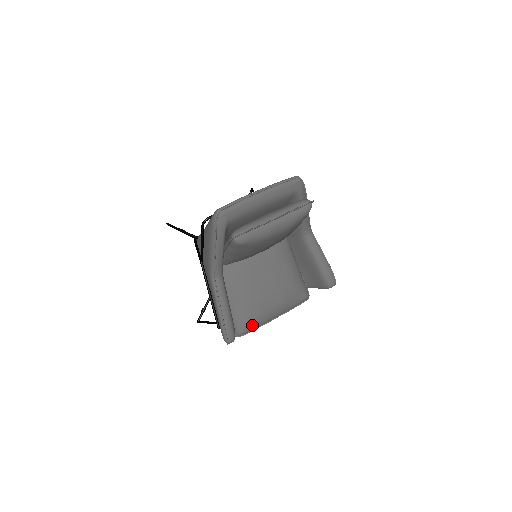
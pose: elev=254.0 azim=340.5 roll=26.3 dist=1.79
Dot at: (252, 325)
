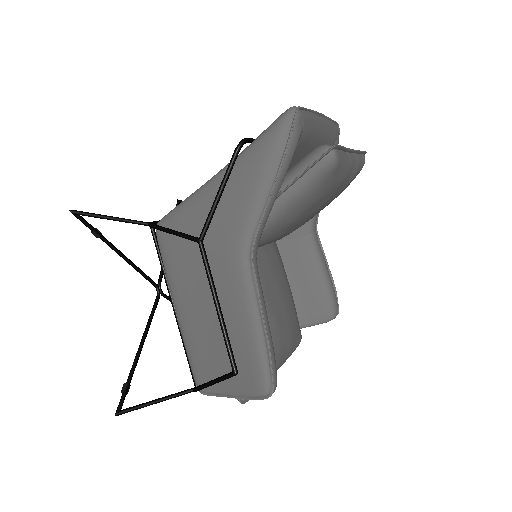
Dot at: occluded
